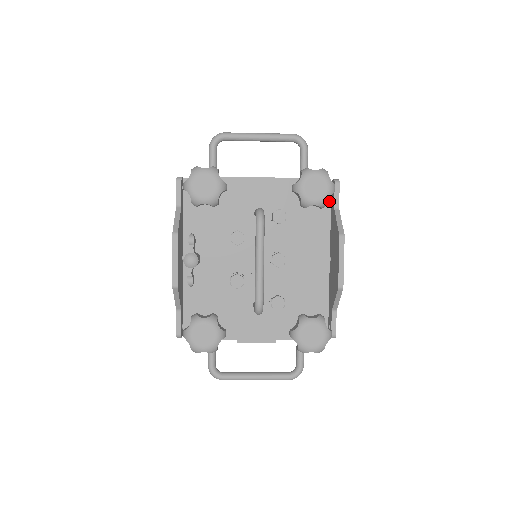
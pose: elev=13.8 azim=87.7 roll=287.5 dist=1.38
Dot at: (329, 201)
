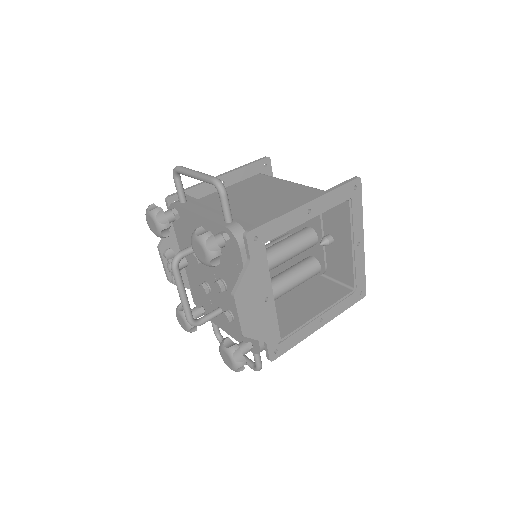
Dot at: (240, 252)
